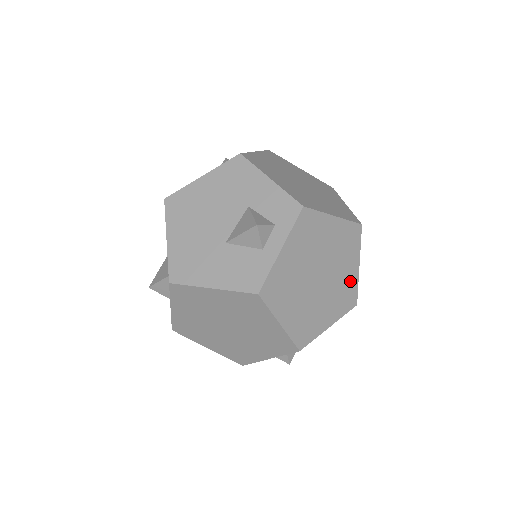
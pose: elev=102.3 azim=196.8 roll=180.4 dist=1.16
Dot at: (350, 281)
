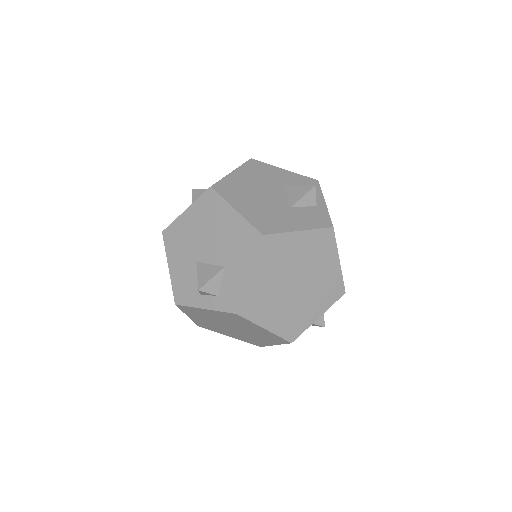
Dot at: (261, 342)
